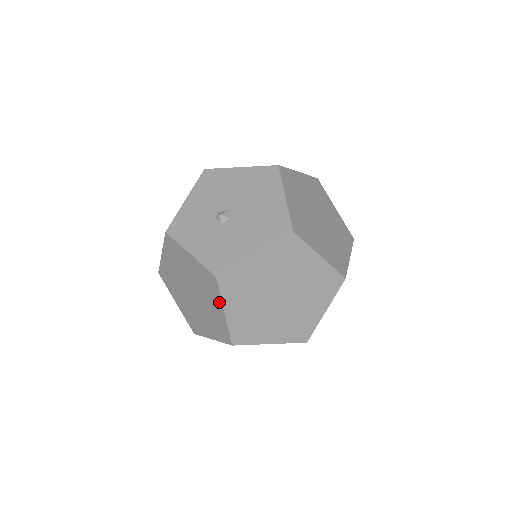
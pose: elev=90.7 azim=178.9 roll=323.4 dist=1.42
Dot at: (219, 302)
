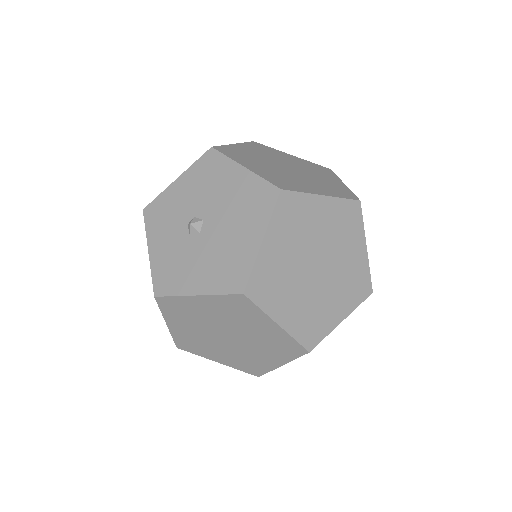
Dot at: occluded
